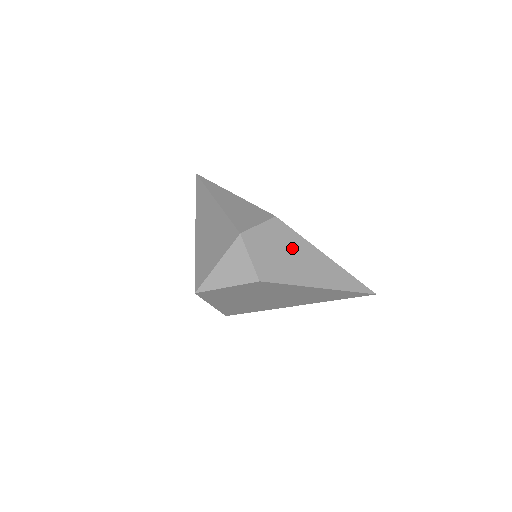
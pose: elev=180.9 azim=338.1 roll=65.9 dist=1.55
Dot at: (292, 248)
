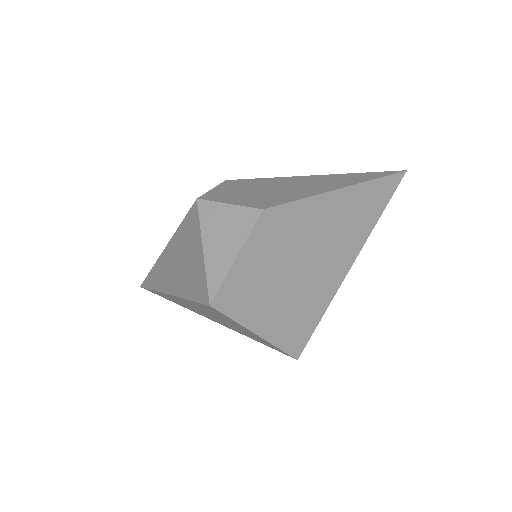
Dot at: (271, 185)
